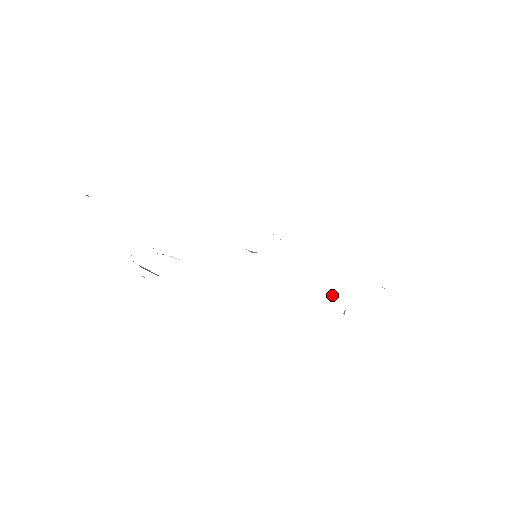
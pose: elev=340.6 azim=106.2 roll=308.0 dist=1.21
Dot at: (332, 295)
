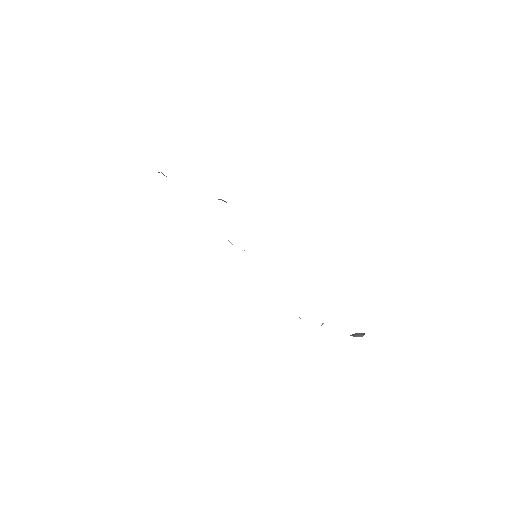
Dot at: occluded
